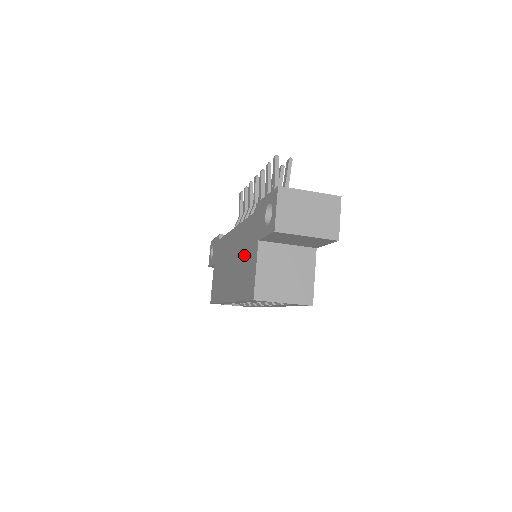
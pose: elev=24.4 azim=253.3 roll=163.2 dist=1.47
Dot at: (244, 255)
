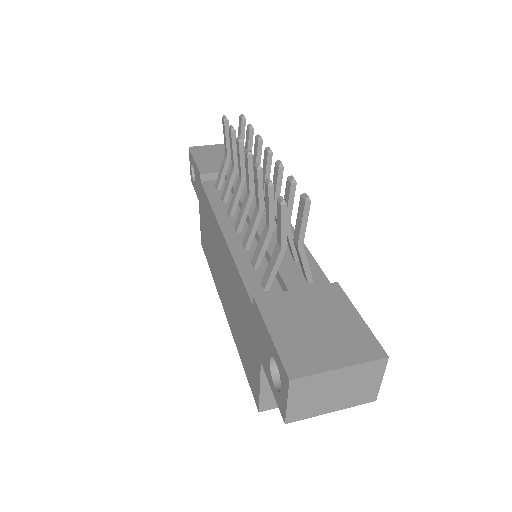
Dot at: (241, 320)
